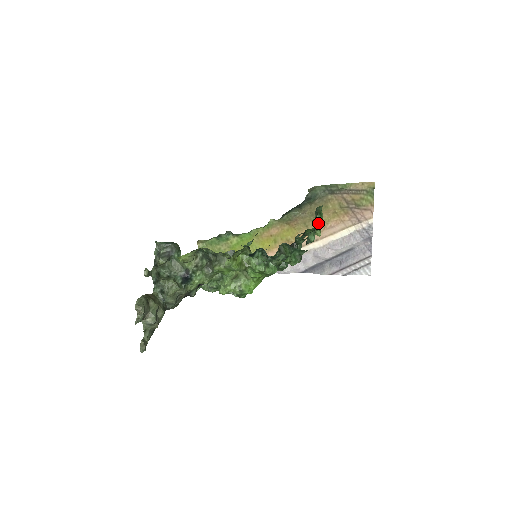
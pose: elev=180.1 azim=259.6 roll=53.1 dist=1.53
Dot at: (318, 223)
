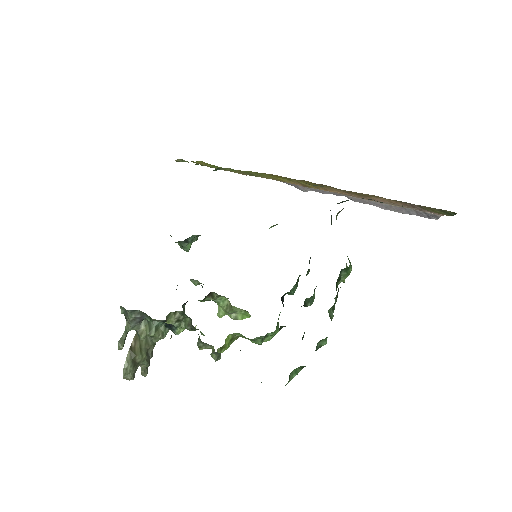
Dot at: (342, 280)
